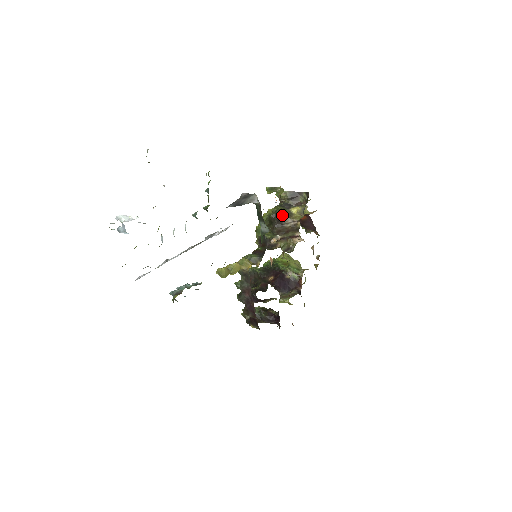
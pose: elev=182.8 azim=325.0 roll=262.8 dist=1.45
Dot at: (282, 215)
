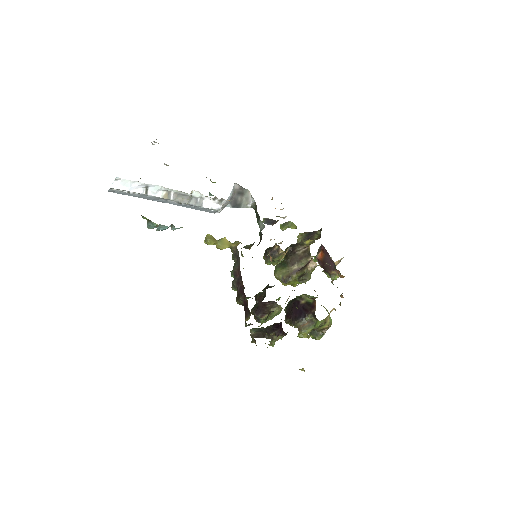
Dot at: (295, 245)
